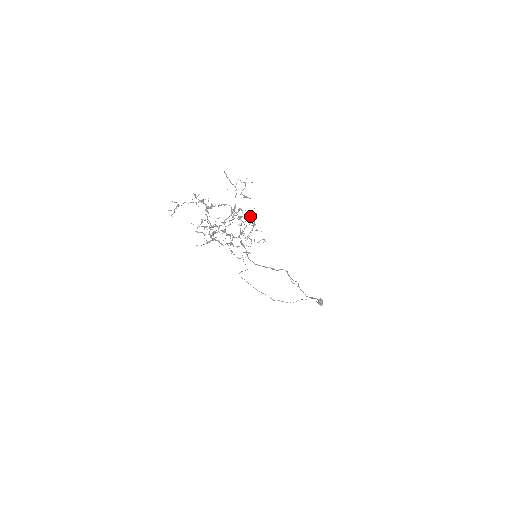
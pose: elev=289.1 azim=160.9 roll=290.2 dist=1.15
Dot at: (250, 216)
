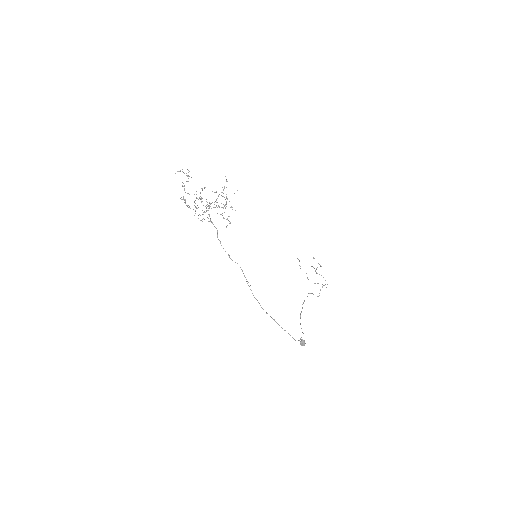
Dot at: (201, 201)
